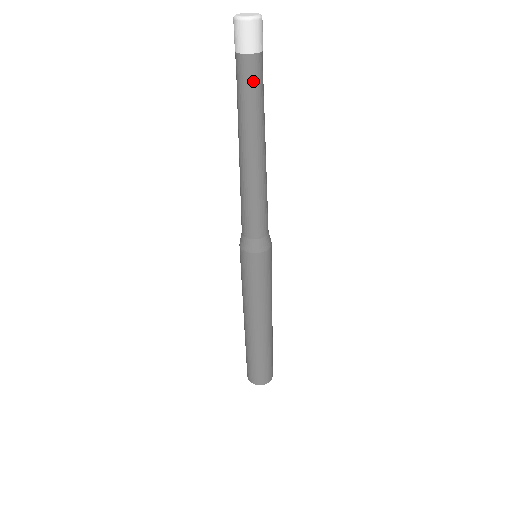
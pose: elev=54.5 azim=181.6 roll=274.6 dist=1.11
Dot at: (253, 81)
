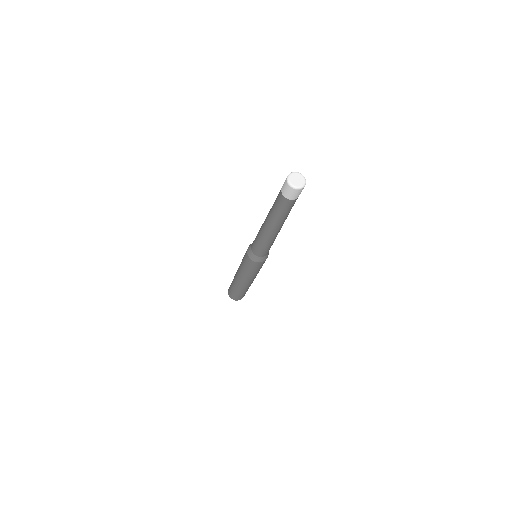
Dot at: occluded
